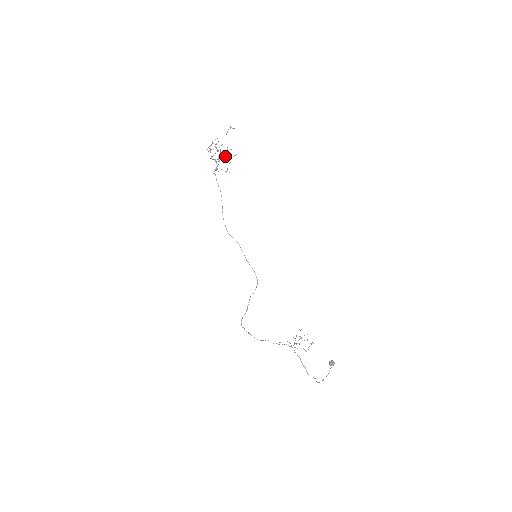
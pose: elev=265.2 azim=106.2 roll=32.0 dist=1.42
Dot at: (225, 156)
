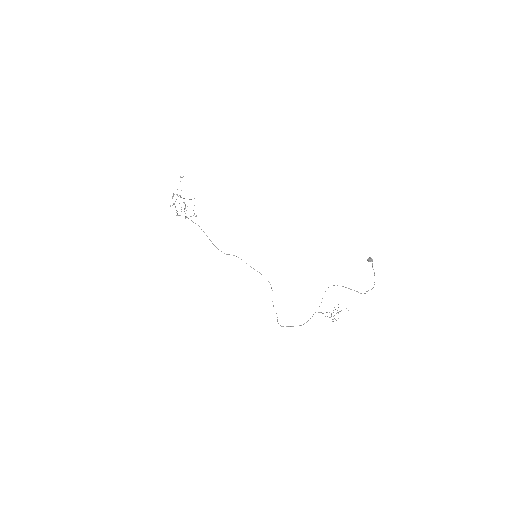
Dot at: occluded
